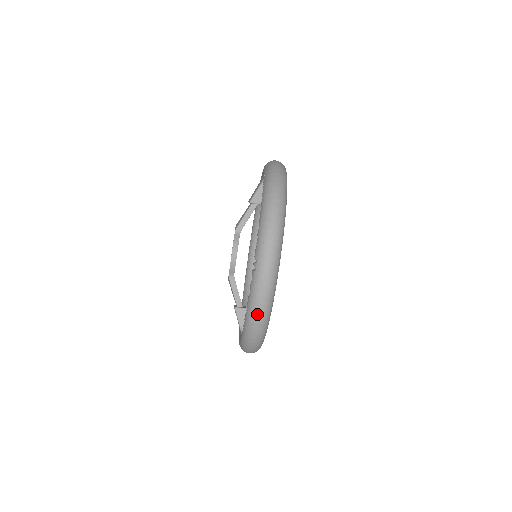
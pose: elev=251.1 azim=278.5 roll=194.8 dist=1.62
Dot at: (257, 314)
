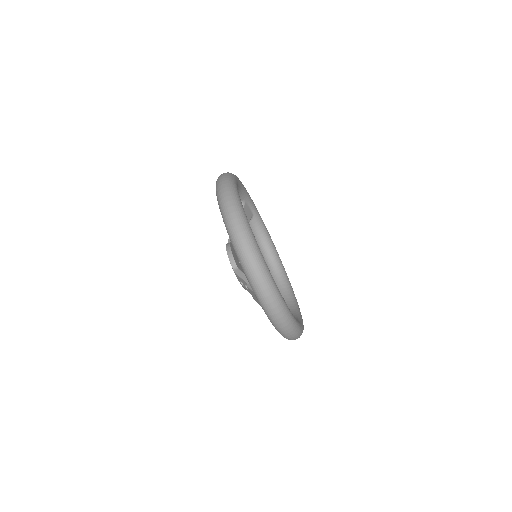
Dot at: (232, 223)
